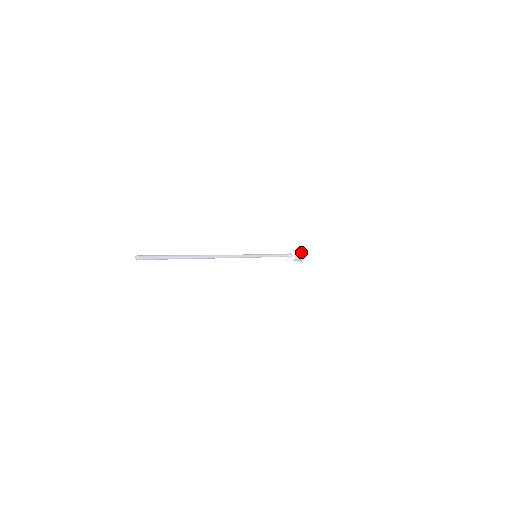
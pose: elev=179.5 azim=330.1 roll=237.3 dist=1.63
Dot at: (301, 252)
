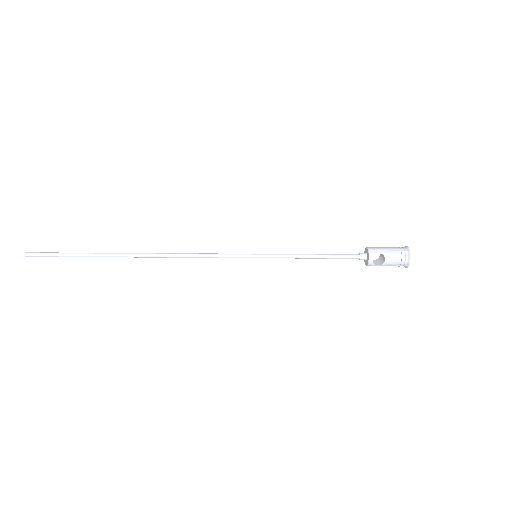
Dot at: occluded
